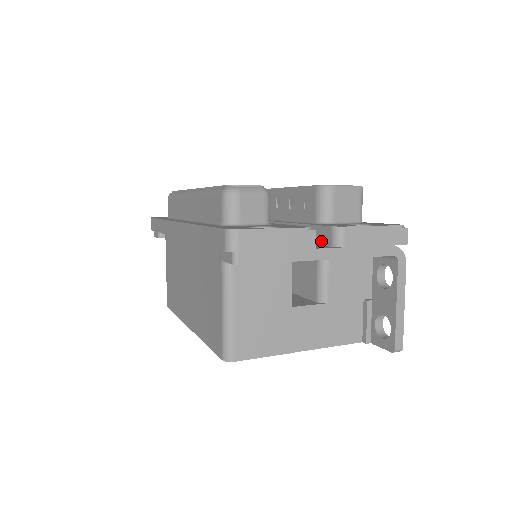
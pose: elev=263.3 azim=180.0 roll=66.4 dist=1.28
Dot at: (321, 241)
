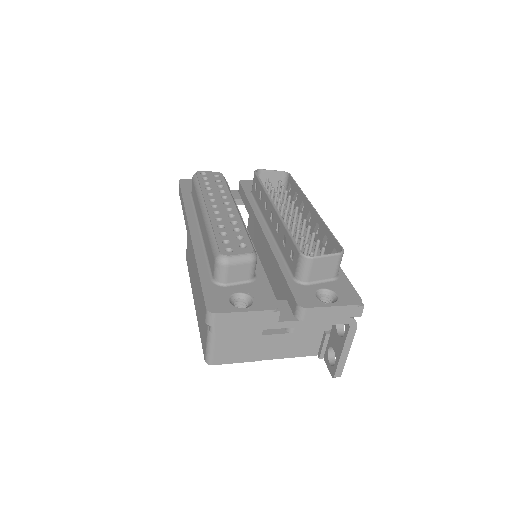
Dot at: (290, 304)
